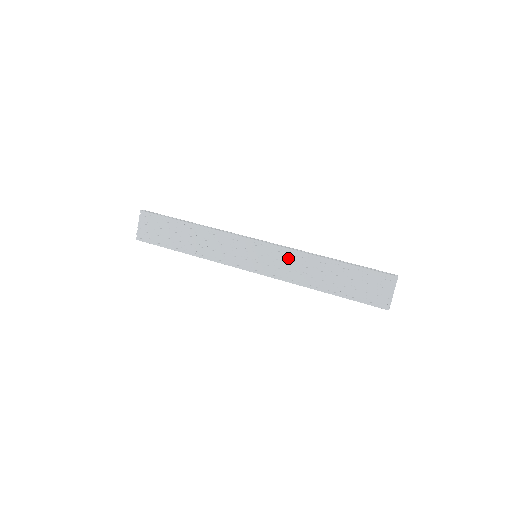
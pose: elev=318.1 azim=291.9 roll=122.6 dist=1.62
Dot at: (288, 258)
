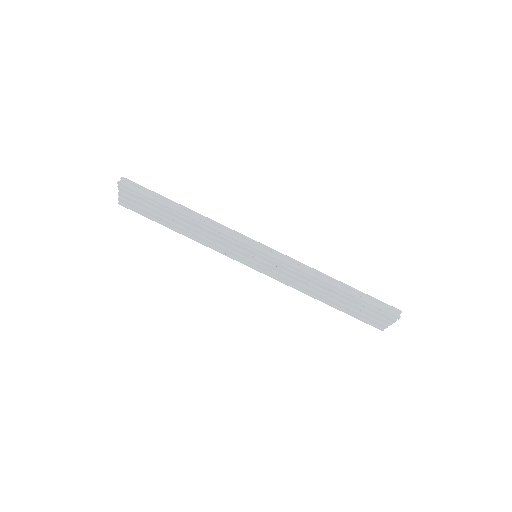
Dot at: (290, 272)
